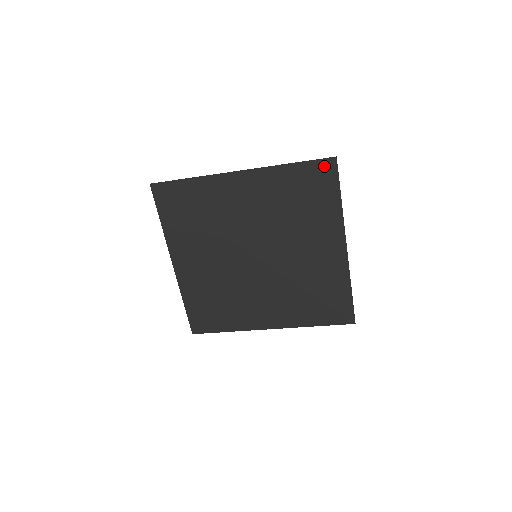
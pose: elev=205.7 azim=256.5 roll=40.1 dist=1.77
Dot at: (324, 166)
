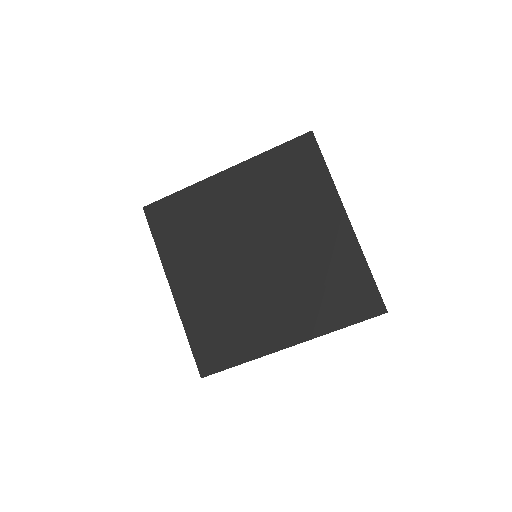
Dot at: (303, 142)
